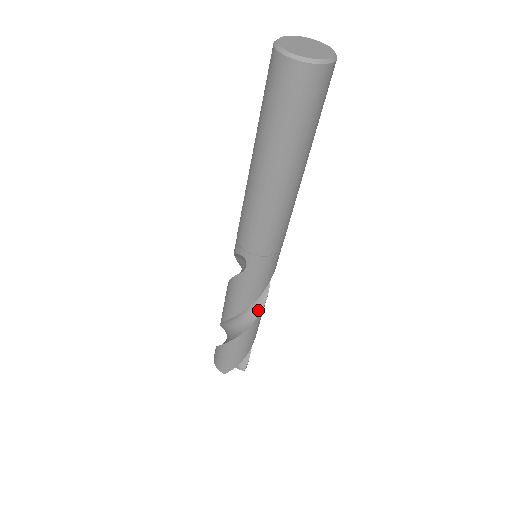
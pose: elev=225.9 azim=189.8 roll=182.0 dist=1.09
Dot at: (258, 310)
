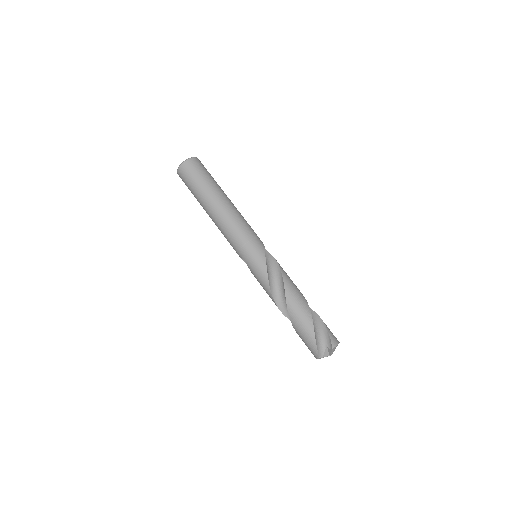
Dot at: (283, 286)
